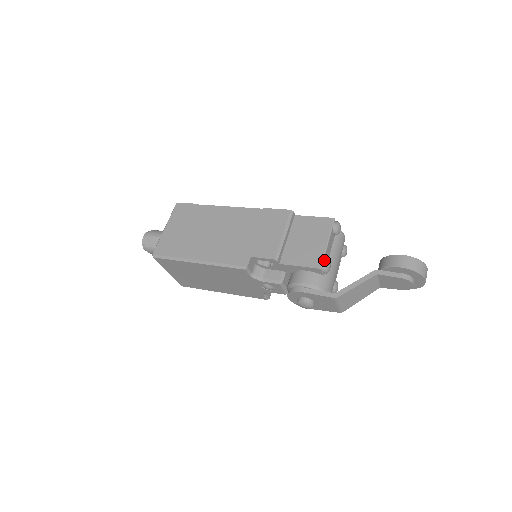
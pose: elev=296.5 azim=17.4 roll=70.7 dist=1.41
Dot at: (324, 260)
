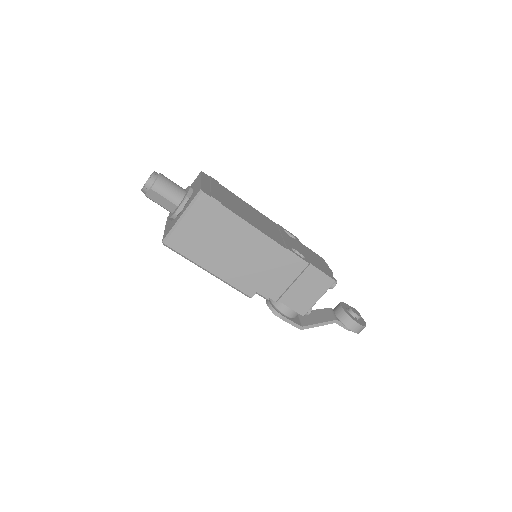
Dot at: (309, 311)
